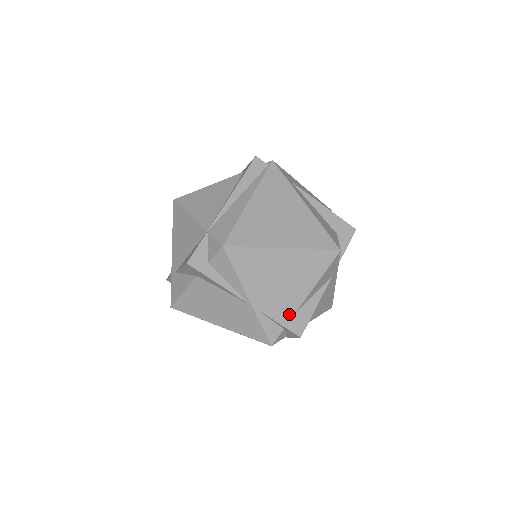
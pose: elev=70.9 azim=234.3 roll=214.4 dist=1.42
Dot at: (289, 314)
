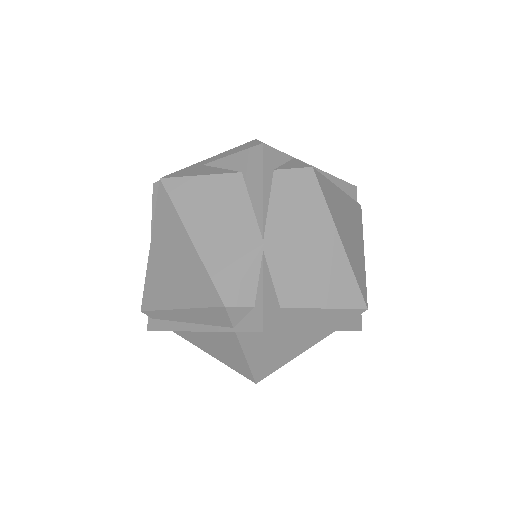
Dot at: (276, 300)
